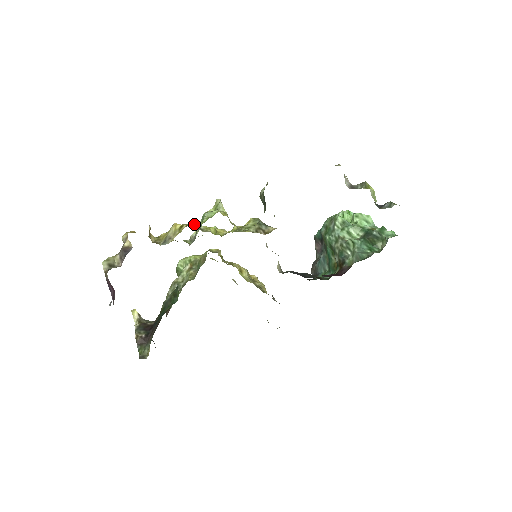
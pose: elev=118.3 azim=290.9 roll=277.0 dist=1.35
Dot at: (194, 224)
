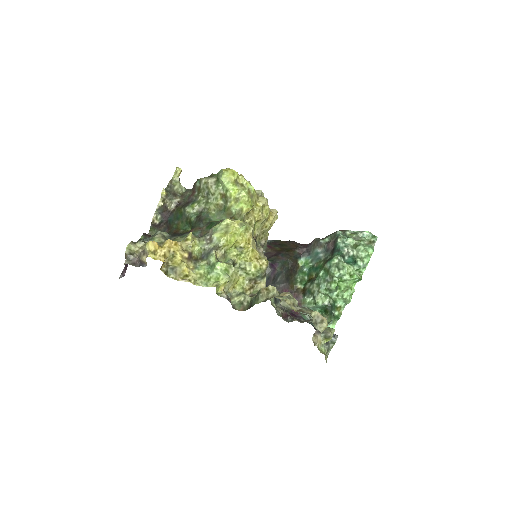
Dot at: (196, 280)
